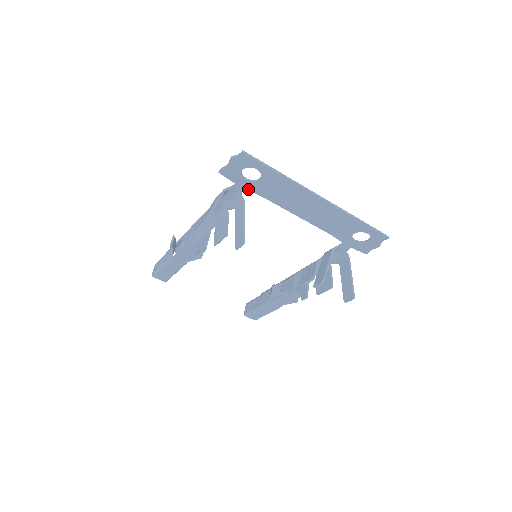
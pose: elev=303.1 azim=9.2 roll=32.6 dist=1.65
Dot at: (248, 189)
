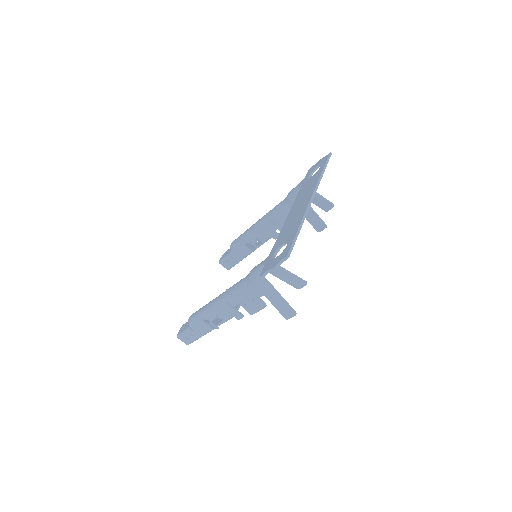
Dot at: occluded
